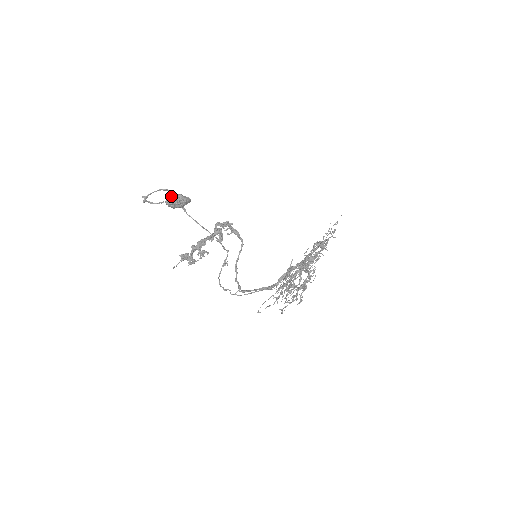
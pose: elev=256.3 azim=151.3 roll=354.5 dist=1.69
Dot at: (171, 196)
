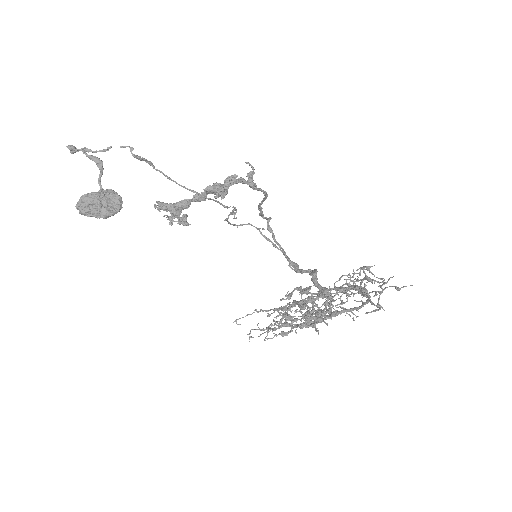
Dot at: (79, 207)
